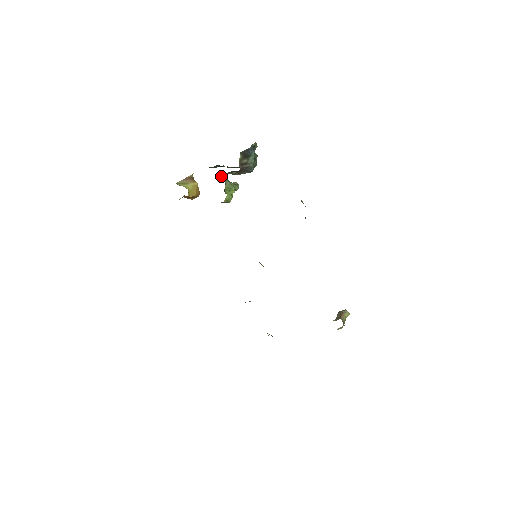
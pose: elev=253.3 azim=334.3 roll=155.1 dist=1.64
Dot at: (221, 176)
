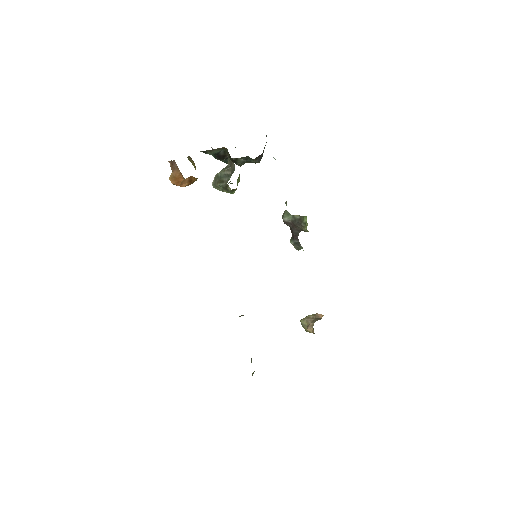
Dot at: occluded
